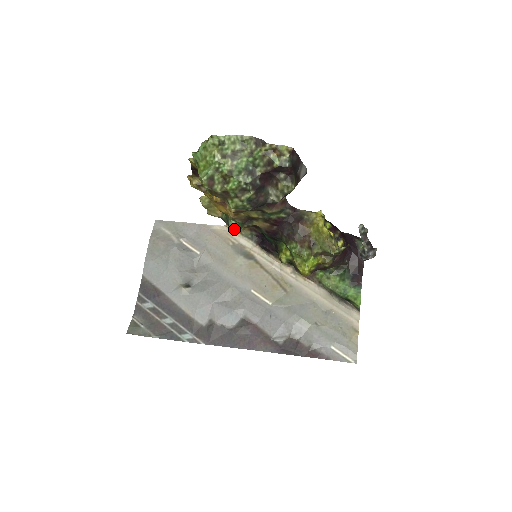
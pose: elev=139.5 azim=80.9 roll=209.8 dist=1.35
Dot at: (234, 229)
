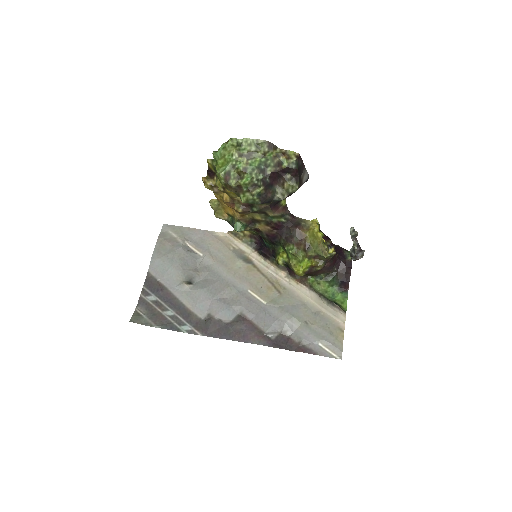
Dot at: (239, 229)
